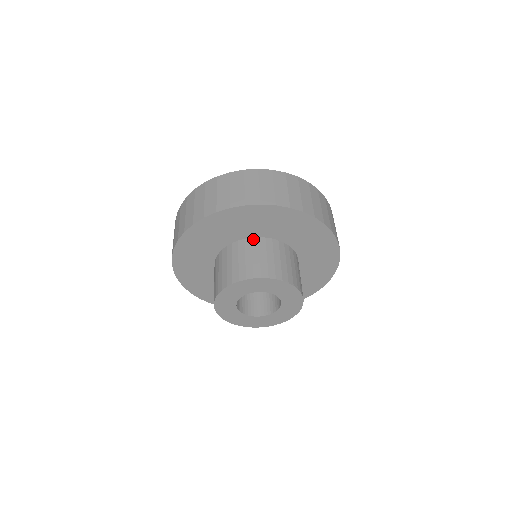
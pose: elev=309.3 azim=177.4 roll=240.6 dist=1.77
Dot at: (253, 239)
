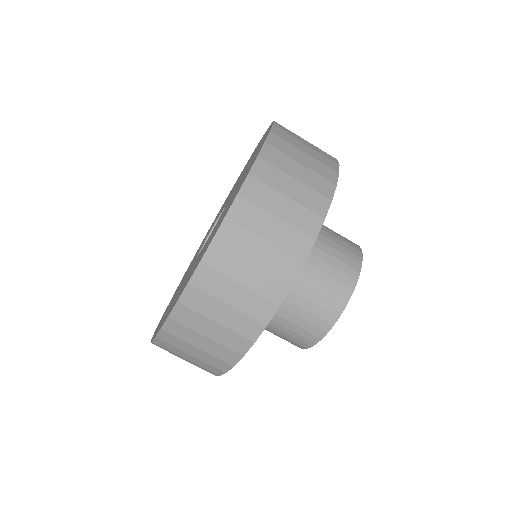
Dot at: occluded
